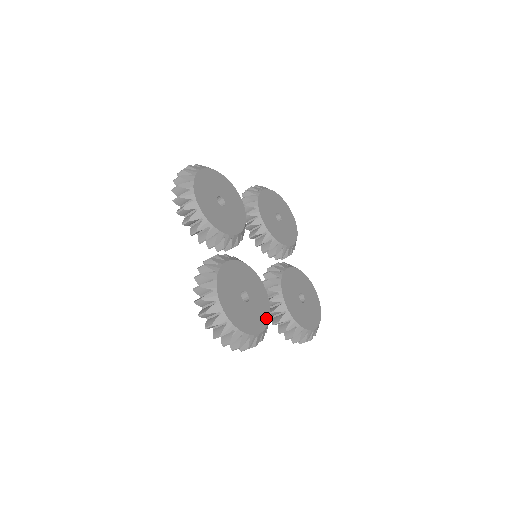
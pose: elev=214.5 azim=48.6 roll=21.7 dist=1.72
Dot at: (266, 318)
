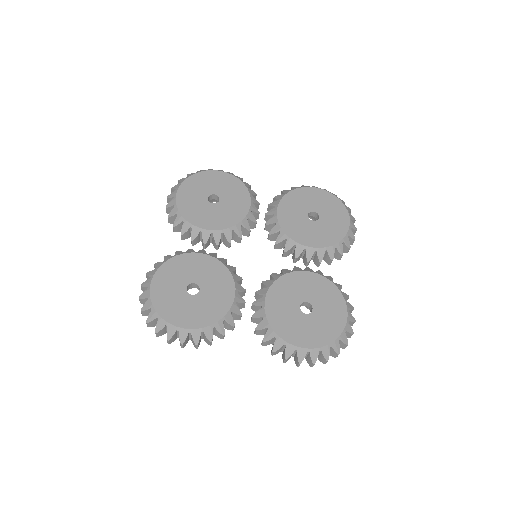
Dot at: (216, 316)
